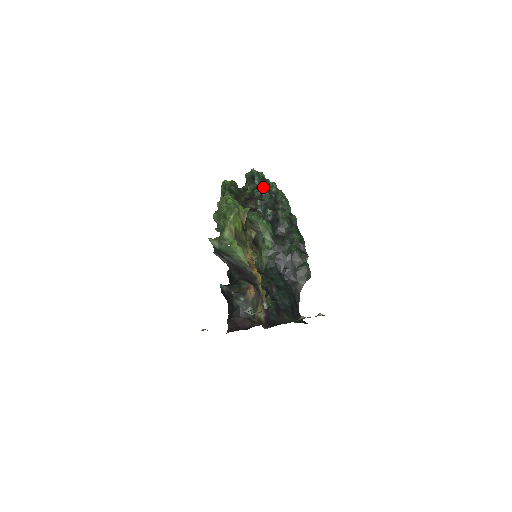
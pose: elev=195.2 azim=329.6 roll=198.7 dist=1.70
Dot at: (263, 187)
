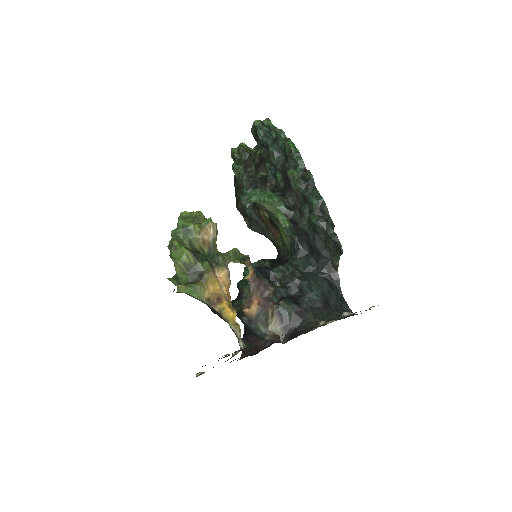
Dot at: (269, 143)
